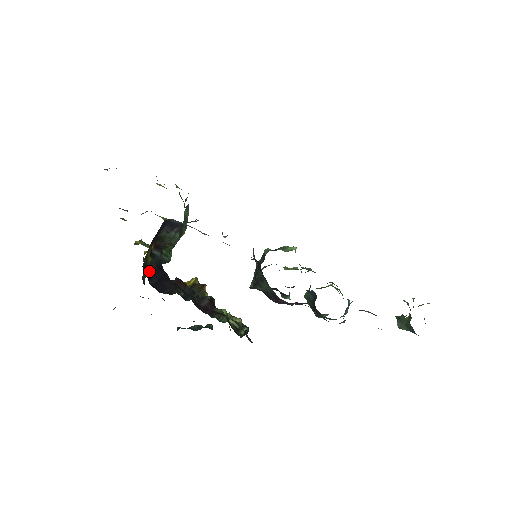
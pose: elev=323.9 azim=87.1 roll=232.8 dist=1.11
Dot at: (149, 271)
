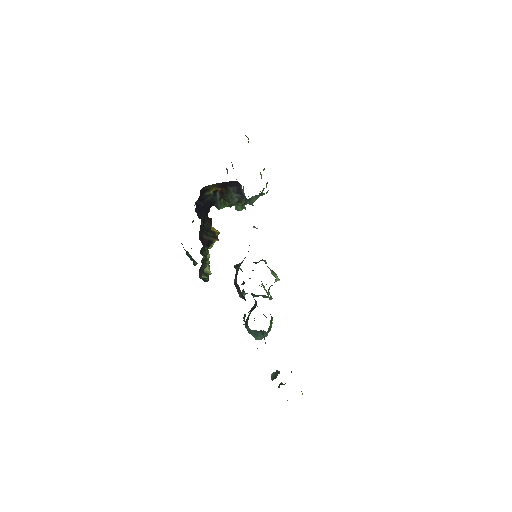
Dot at: (204, 196)
